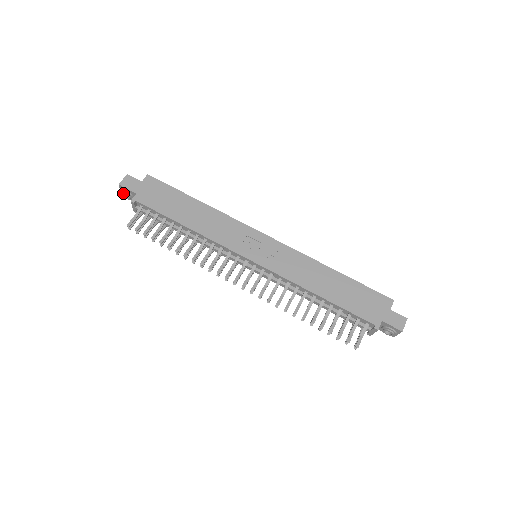
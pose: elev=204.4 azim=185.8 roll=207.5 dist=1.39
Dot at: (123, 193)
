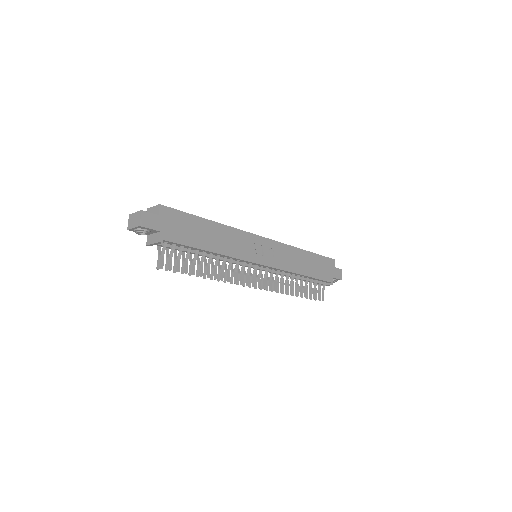
Dot at: (141, 232)
